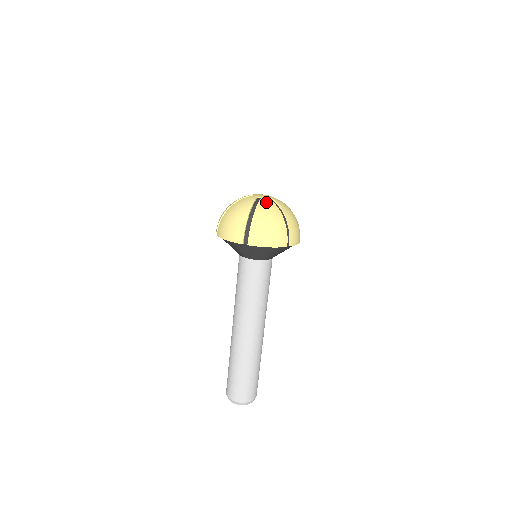
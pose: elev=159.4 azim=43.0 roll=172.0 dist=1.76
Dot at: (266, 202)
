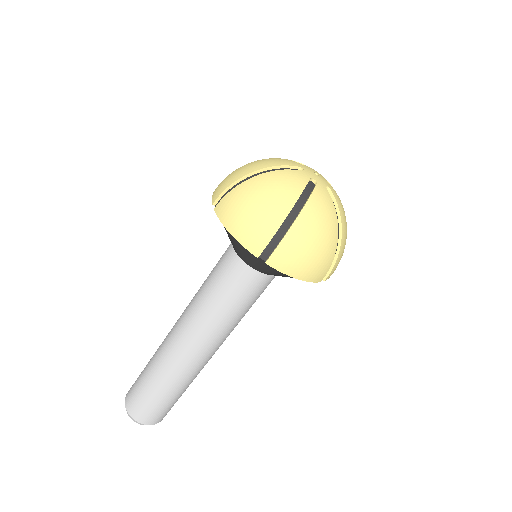
Dot at: (294, 177)
